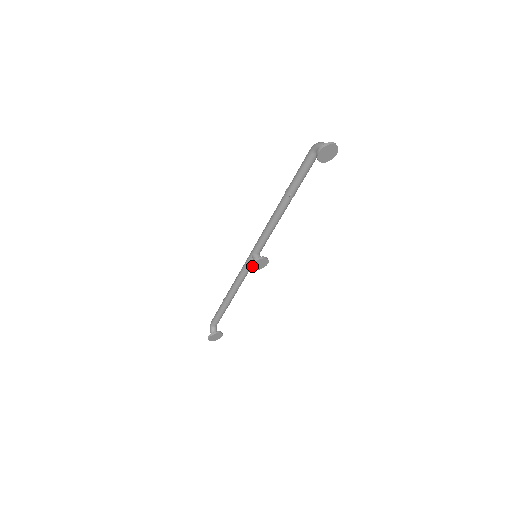
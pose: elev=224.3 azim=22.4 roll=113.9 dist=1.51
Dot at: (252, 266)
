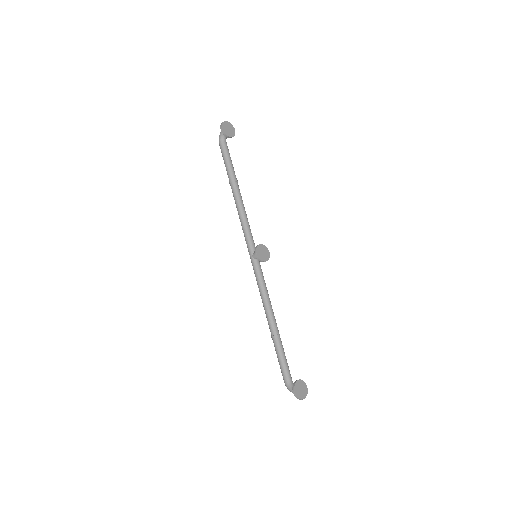
Dot at: (258, 256)
